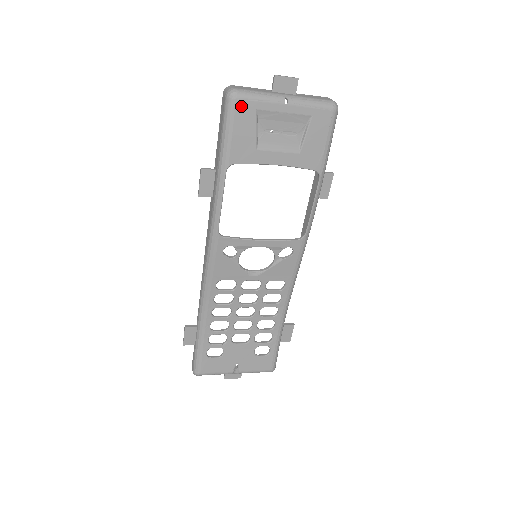
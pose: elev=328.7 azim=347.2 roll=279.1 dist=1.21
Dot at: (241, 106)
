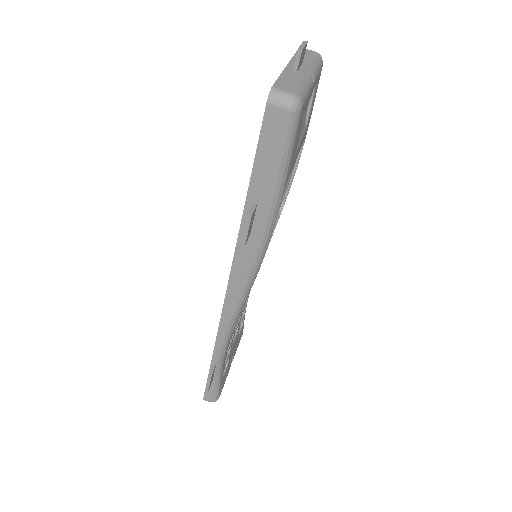
Dot at: (301, 114)
